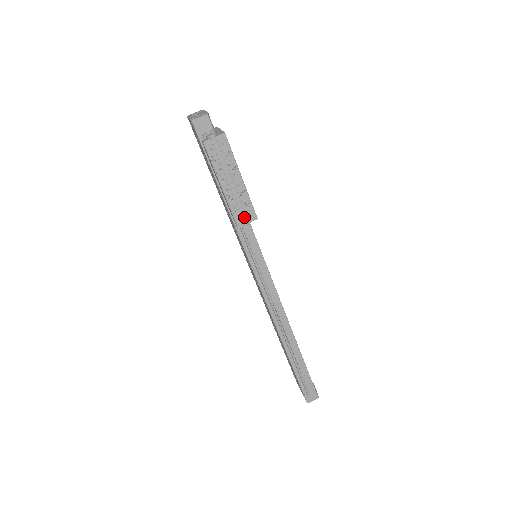
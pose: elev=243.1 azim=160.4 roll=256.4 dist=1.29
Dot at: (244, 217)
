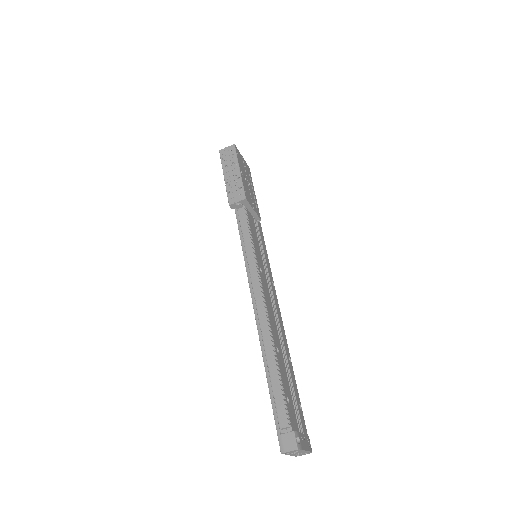
Dot at: (236, 198)
